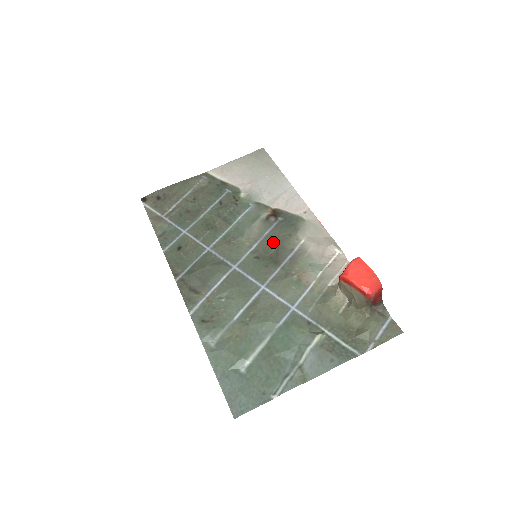
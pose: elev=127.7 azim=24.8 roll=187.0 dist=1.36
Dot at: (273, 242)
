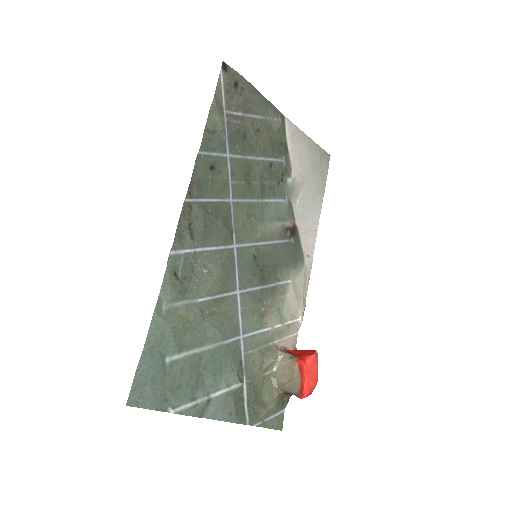
Dot at: (274, 257)
